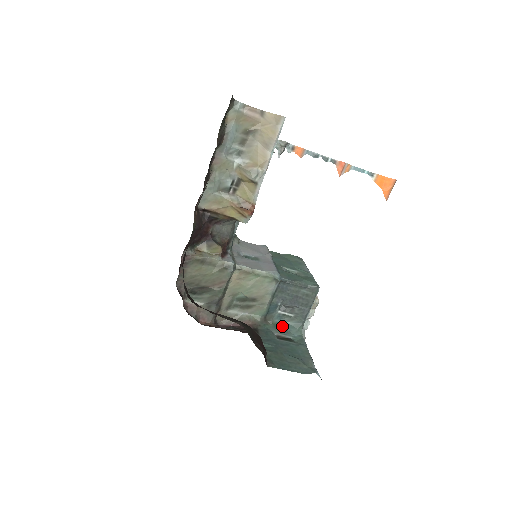
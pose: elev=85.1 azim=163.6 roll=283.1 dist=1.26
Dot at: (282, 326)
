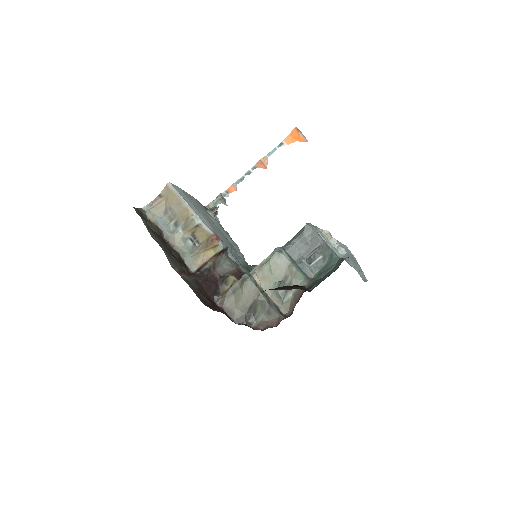
Dot at: (324, 270)
